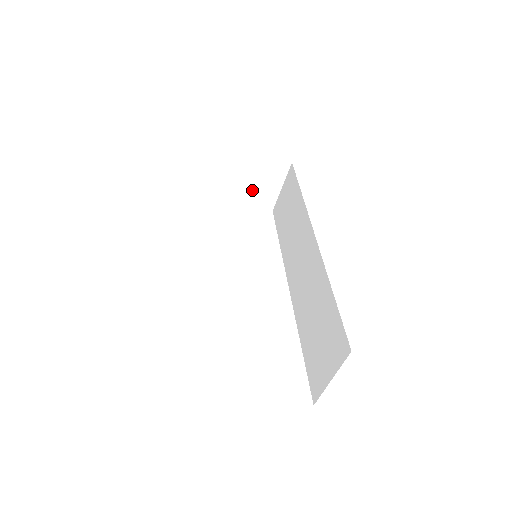
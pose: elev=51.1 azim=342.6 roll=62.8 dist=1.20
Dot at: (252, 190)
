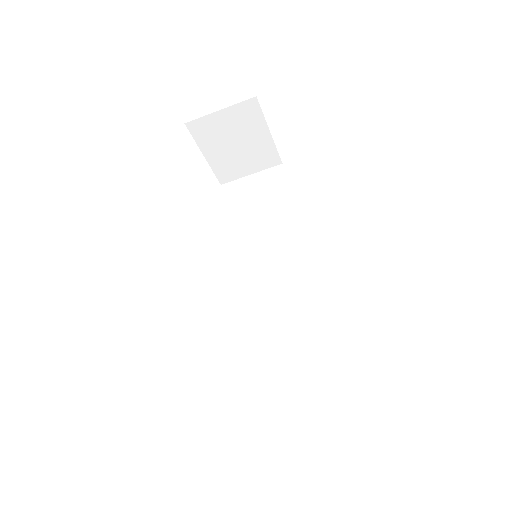
Dot at: (230, 156)
